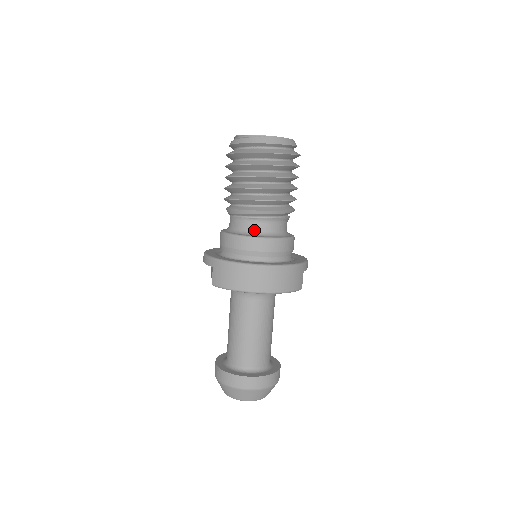
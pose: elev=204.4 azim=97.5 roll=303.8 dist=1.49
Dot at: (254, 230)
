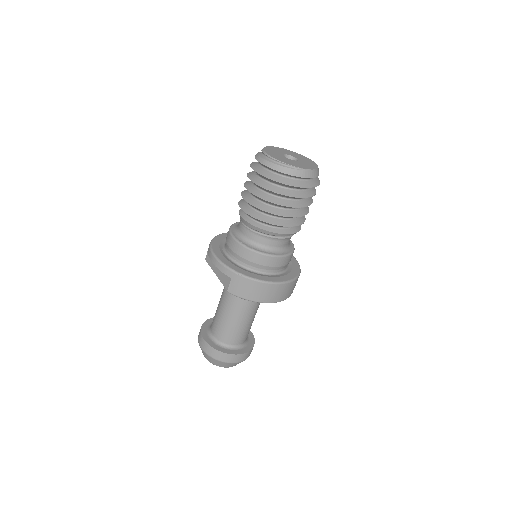
Dot at: (271, 247)
